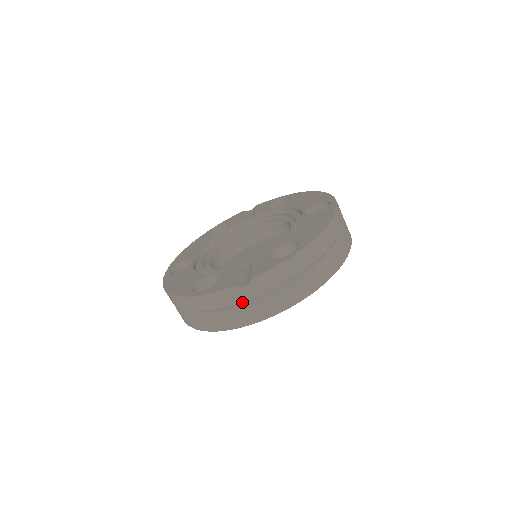
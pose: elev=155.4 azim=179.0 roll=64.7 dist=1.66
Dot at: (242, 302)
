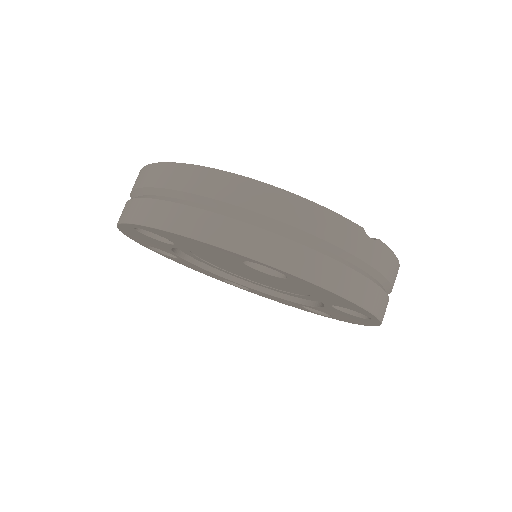
Dot at: (352, 255)
